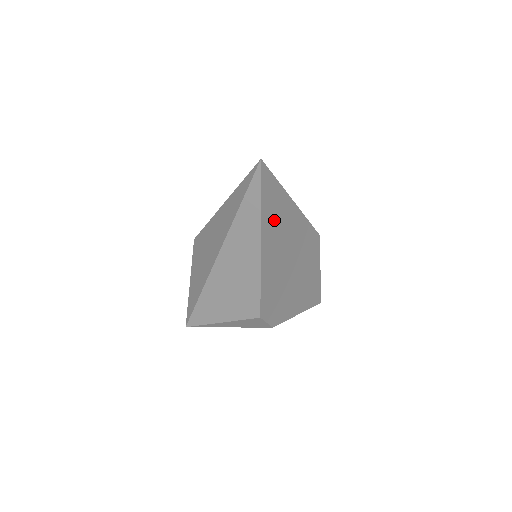
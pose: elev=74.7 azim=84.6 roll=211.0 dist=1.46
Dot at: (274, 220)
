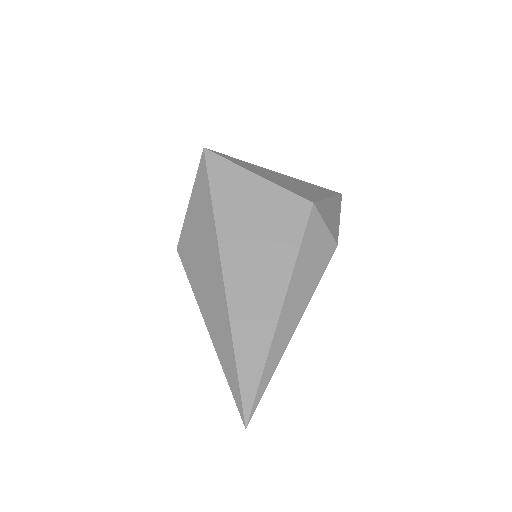
Dot at: occluded
